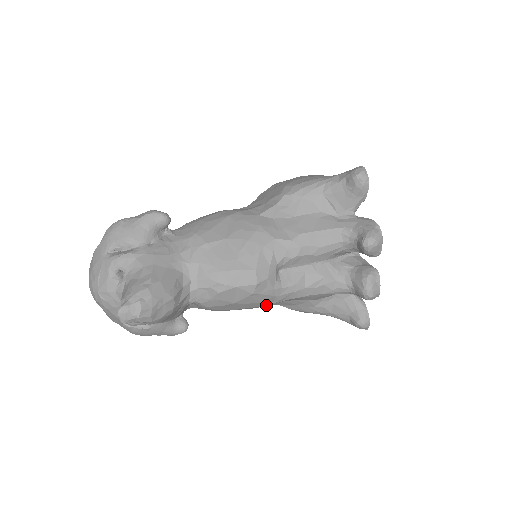
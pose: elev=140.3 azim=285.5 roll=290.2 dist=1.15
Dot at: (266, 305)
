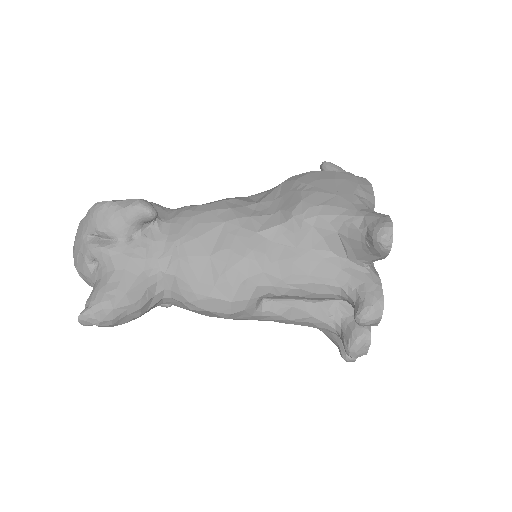
Dot at: occluded
